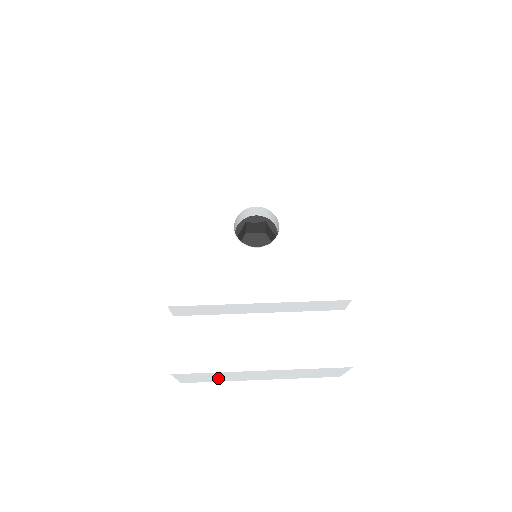
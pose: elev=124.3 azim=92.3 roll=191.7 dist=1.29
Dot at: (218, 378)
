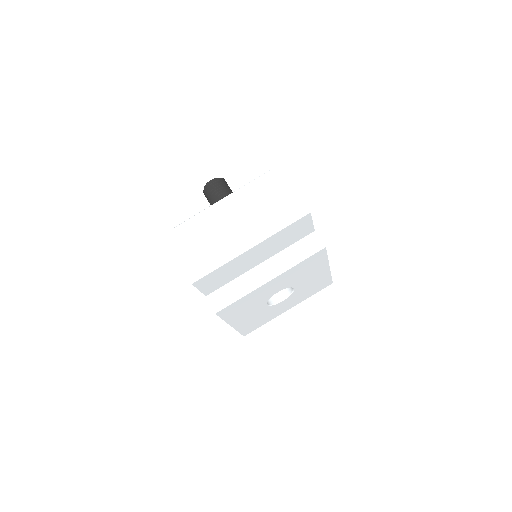
Dot at: occluded
